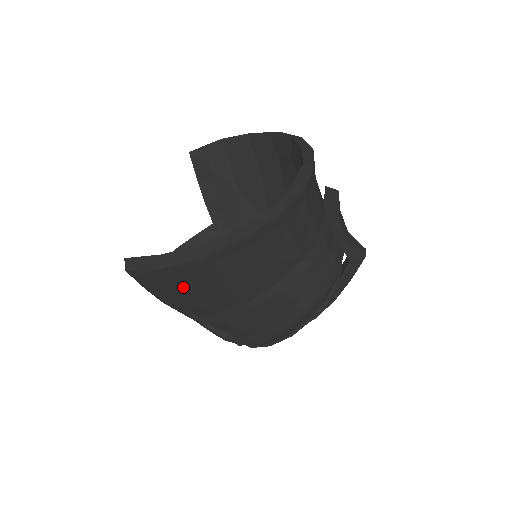
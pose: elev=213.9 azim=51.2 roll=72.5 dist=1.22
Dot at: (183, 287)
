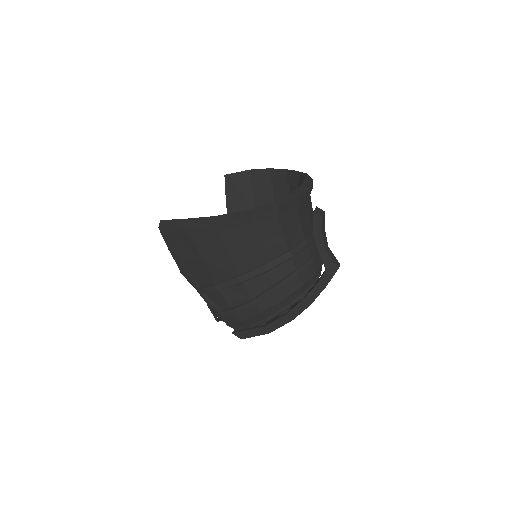
Dot at: (196, 251)
